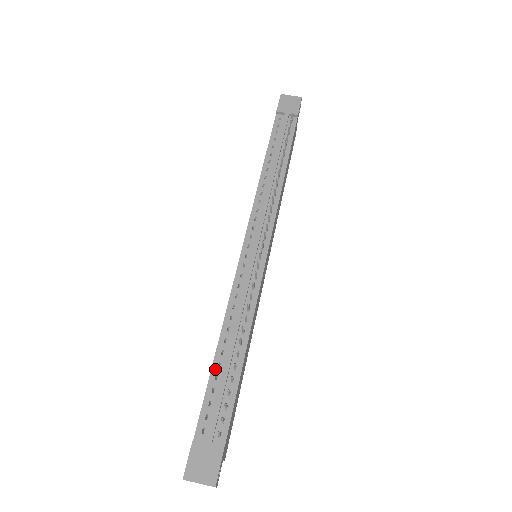
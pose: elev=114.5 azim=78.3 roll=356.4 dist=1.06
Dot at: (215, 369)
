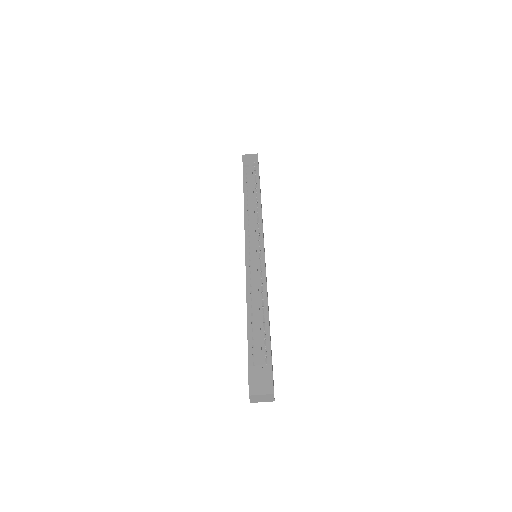
Dot at: (250, 325)
